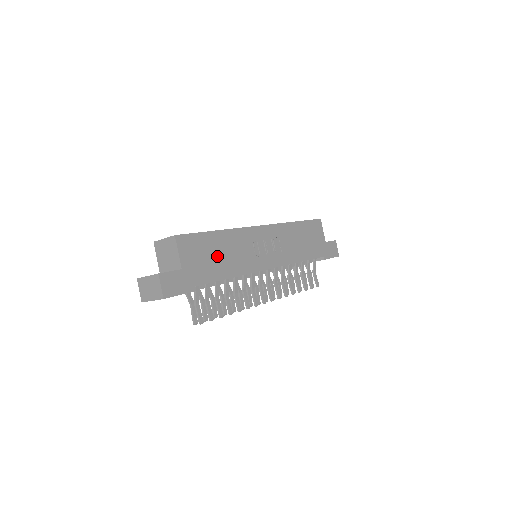
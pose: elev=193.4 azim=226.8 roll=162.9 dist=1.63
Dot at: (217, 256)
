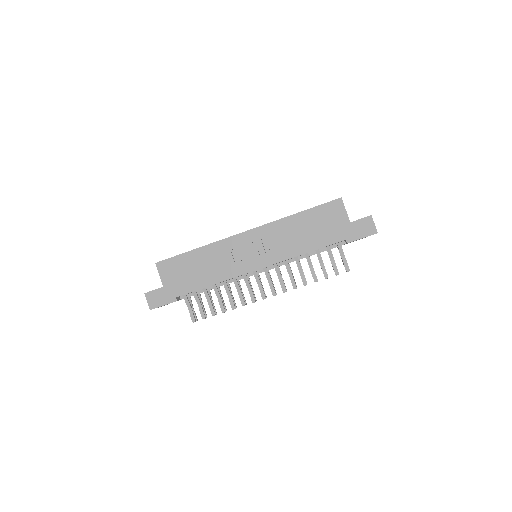
Dot at: (196, 270)
